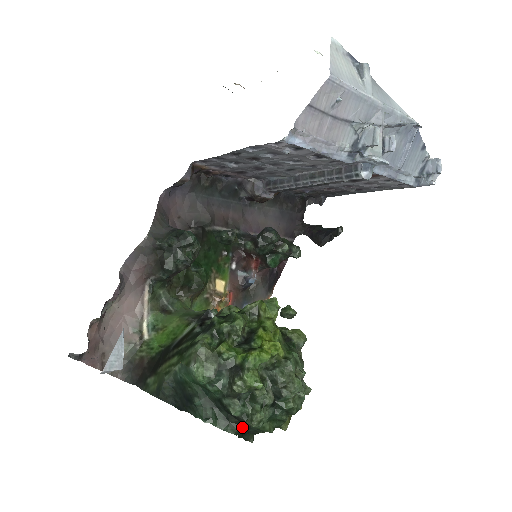
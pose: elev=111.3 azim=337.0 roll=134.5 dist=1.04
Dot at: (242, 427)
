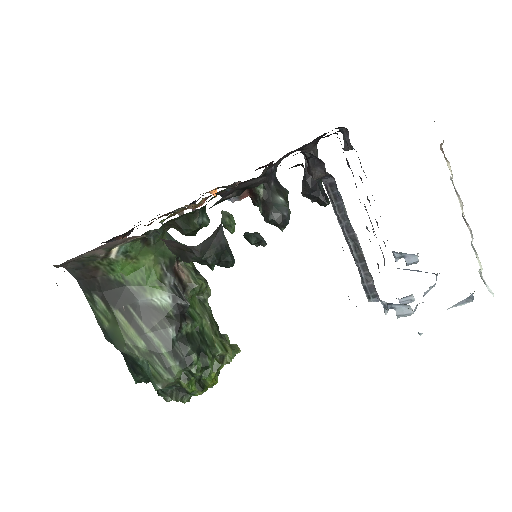
Dot at: occluded
